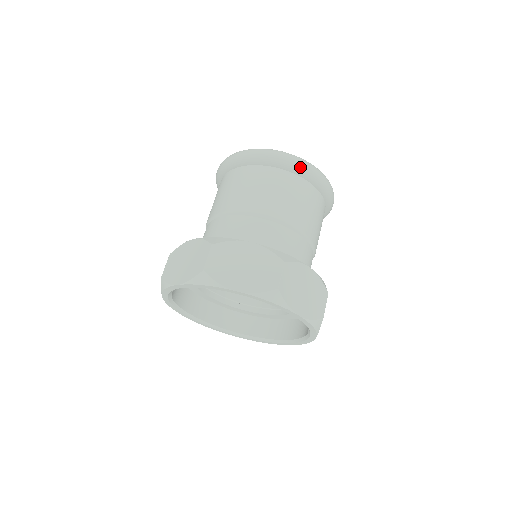
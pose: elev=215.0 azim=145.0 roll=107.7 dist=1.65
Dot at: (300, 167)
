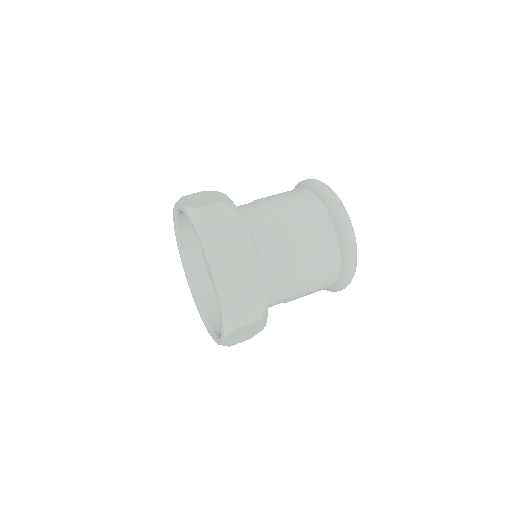
Dot at: (348, 273)
